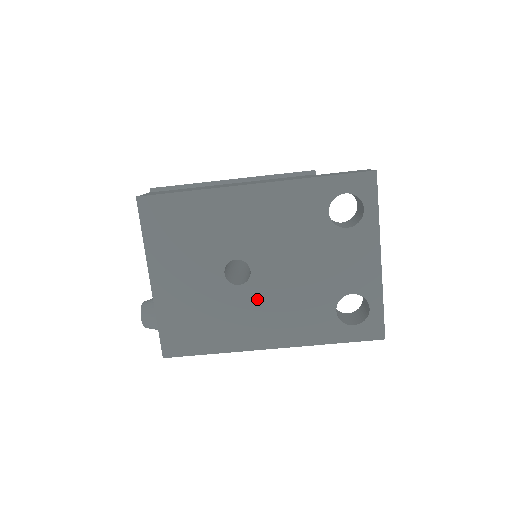
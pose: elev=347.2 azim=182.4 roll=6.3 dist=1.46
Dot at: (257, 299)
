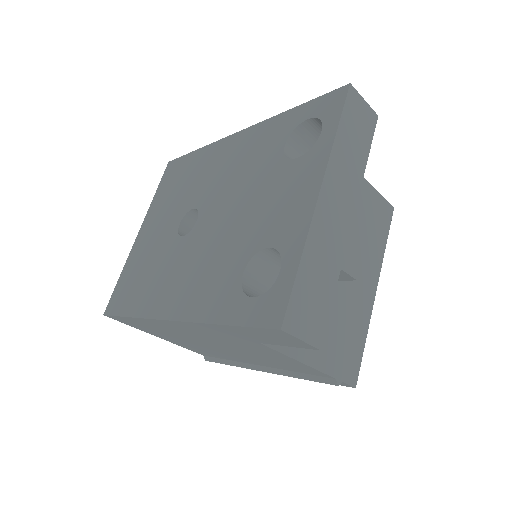
Dot at: (187, 253)
